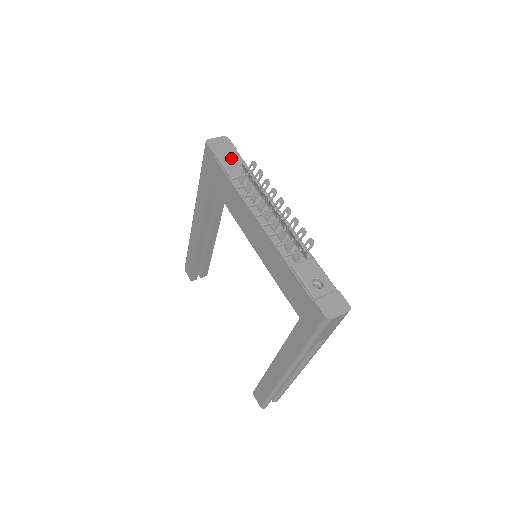
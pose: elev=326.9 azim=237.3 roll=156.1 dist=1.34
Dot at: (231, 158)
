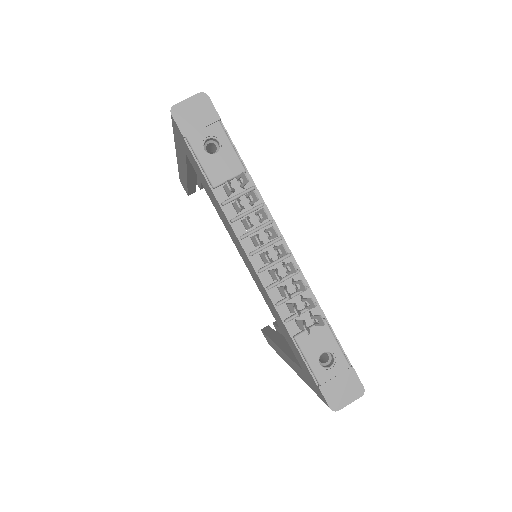
Dot at: (213, 139)
